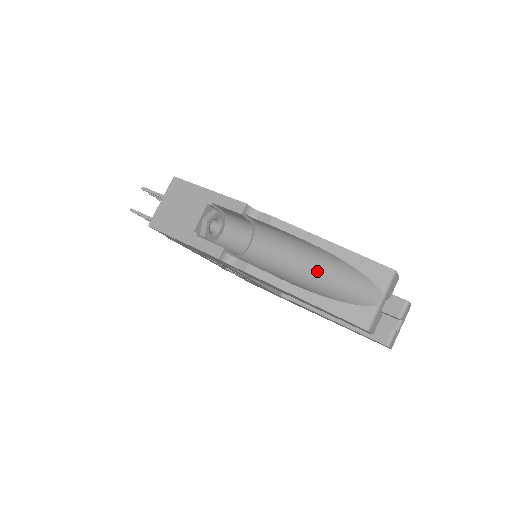
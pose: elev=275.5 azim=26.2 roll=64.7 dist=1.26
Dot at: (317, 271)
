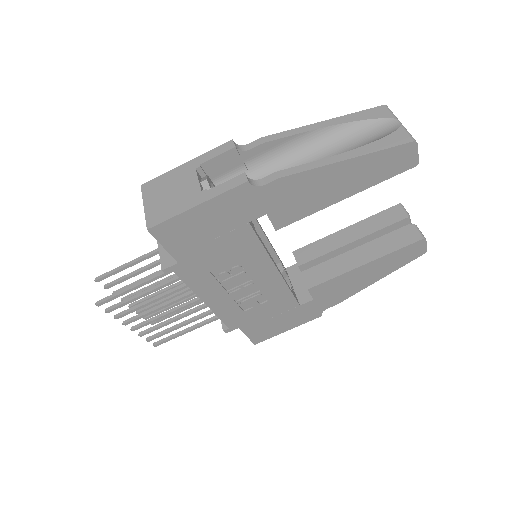
Dot at: (332, 153)
